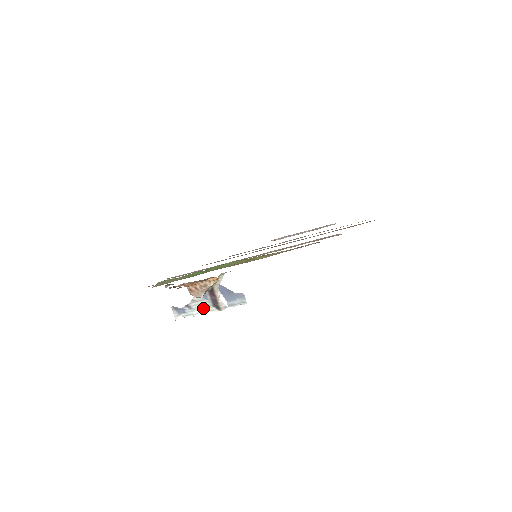
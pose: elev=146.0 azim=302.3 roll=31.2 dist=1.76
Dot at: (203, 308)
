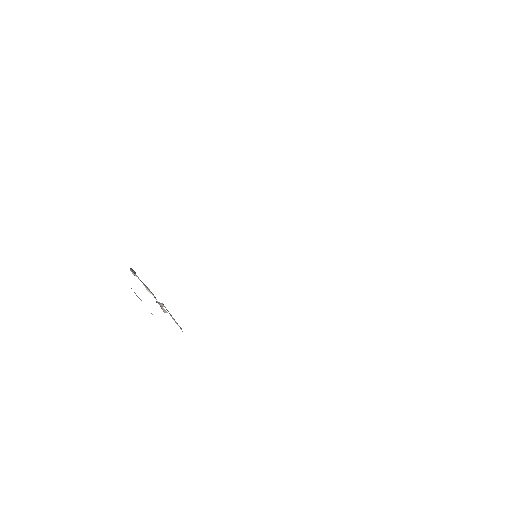
Dot at: (153, 295)
